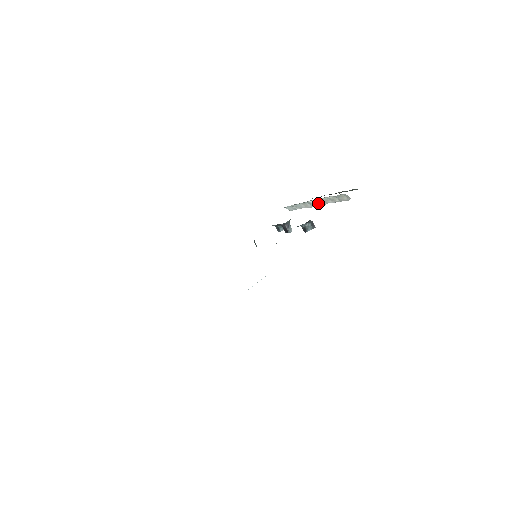
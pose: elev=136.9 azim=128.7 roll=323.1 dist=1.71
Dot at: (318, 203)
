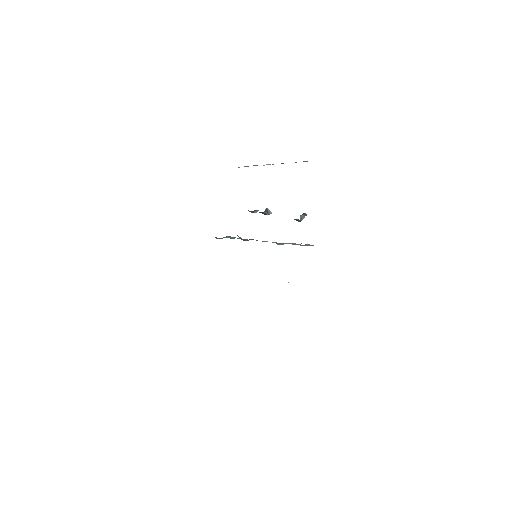
Dot at: occluded
